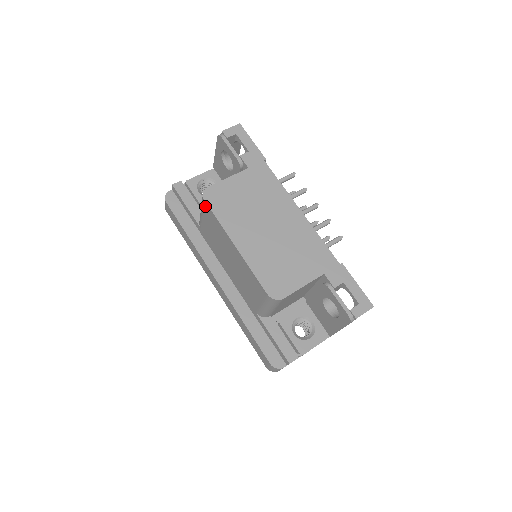
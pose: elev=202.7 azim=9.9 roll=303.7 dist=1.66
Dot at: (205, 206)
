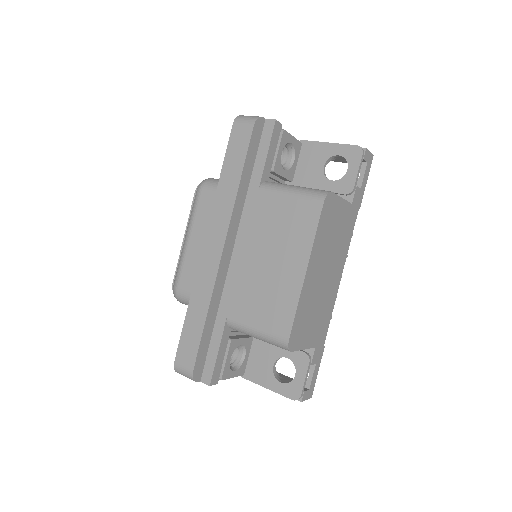
Dot at: (314, 204)
